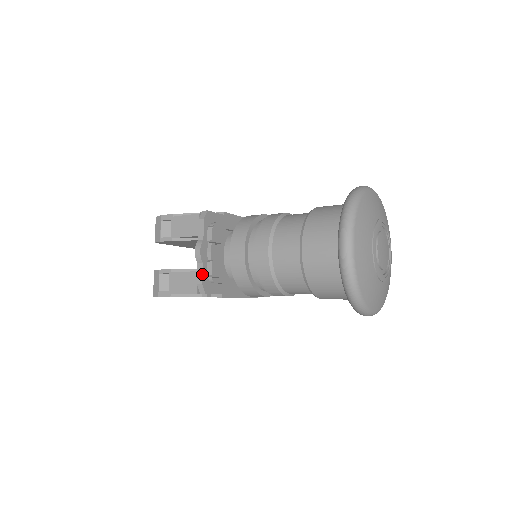
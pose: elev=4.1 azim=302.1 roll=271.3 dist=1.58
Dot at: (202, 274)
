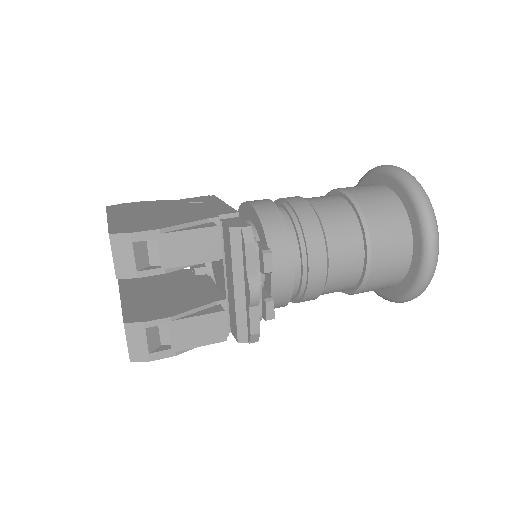
Dot at: (259, 320)
